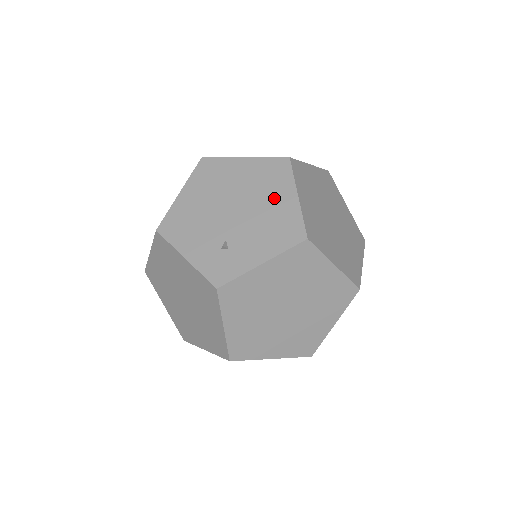
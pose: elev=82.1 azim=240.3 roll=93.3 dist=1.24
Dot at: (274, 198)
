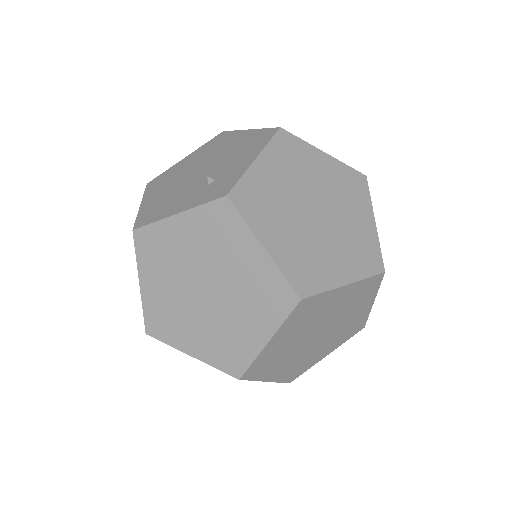
Dot at: (230, 144)
